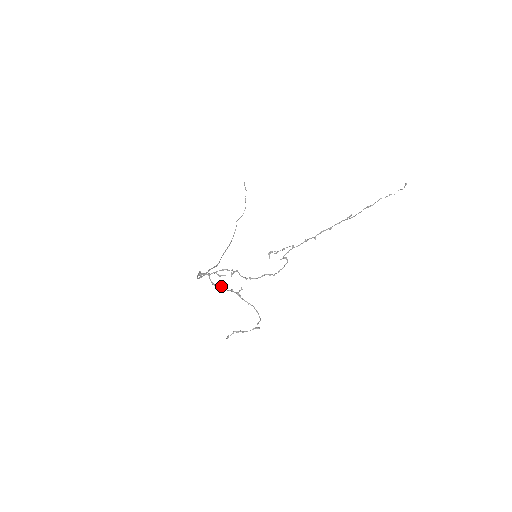
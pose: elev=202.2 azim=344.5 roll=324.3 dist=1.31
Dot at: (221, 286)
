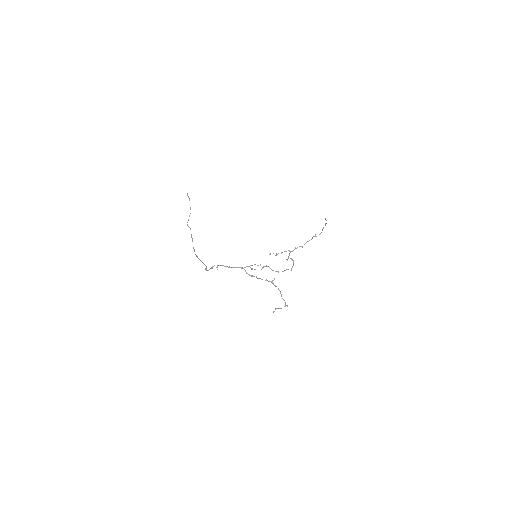
Dot at: occluded
